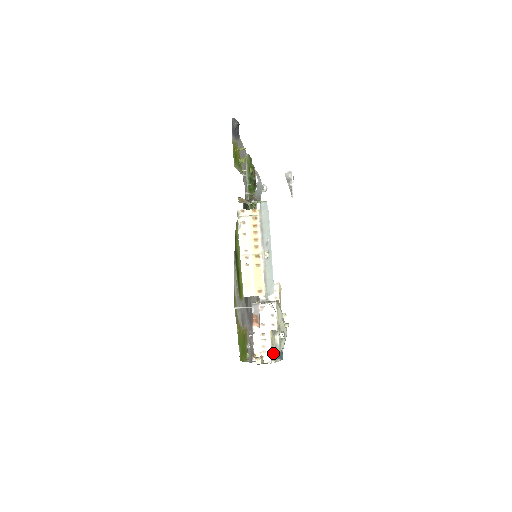
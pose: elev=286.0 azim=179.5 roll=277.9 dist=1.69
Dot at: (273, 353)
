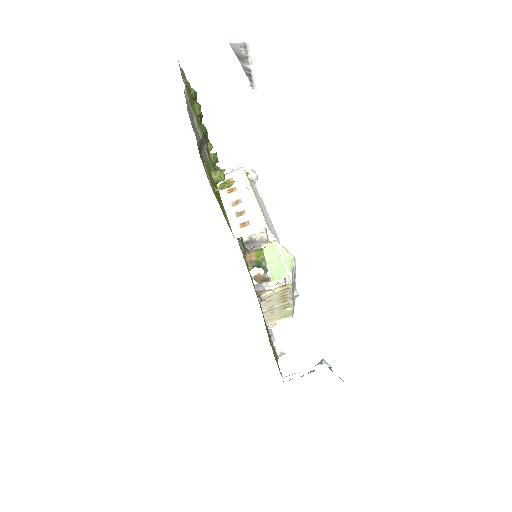
Dot at: occluded
